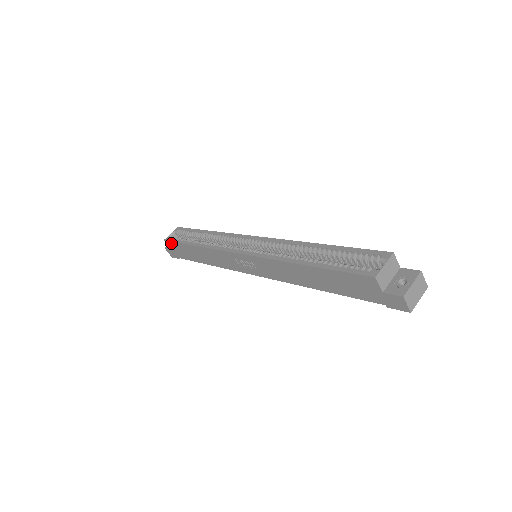
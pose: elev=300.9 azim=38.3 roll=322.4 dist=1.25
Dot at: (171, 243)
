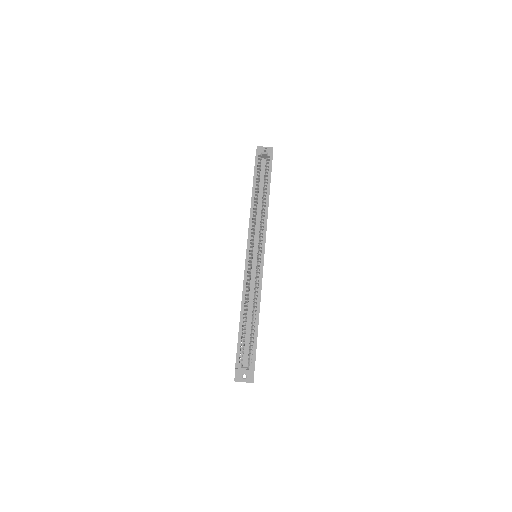
Dot at: (255, 161)
